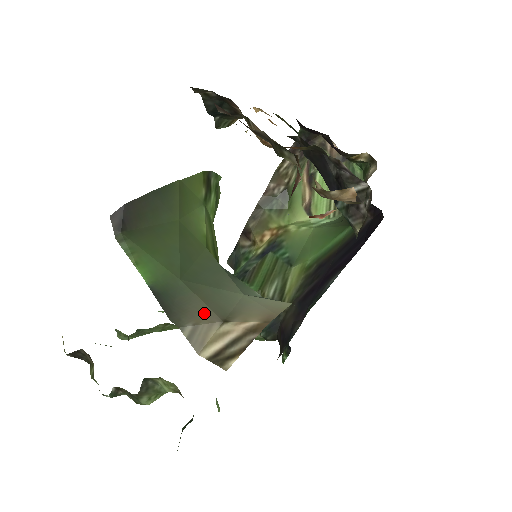
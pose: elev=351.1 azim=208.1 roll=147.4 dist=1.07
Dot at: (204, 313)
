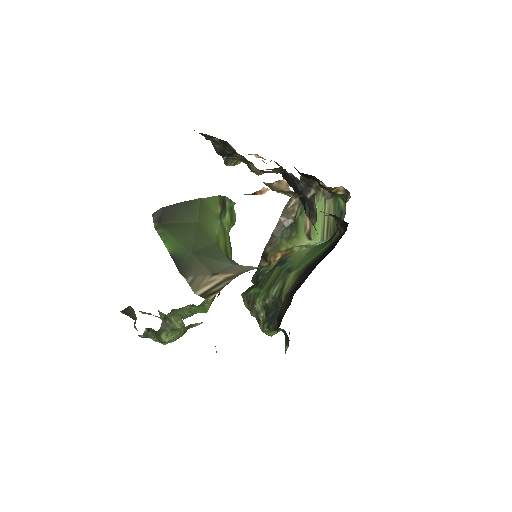
Dot at: (202, 270)
